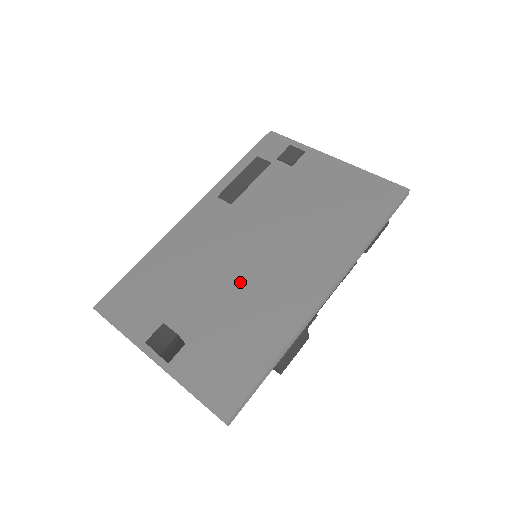
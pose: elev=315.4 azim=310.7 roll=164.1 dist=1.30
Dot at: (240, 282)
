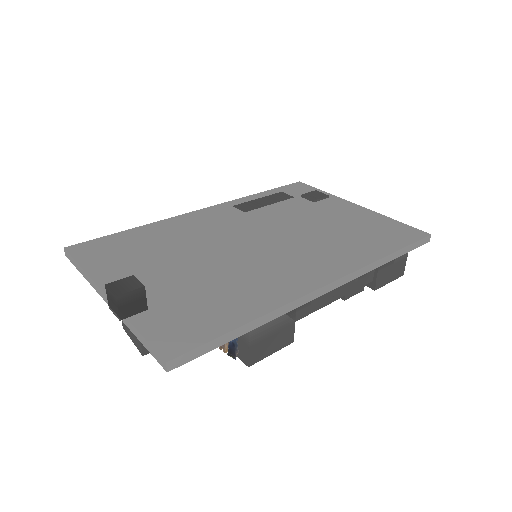
Dot at: (233, 259)
